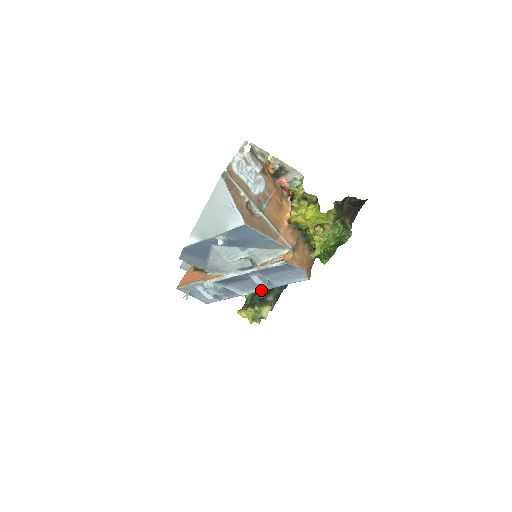
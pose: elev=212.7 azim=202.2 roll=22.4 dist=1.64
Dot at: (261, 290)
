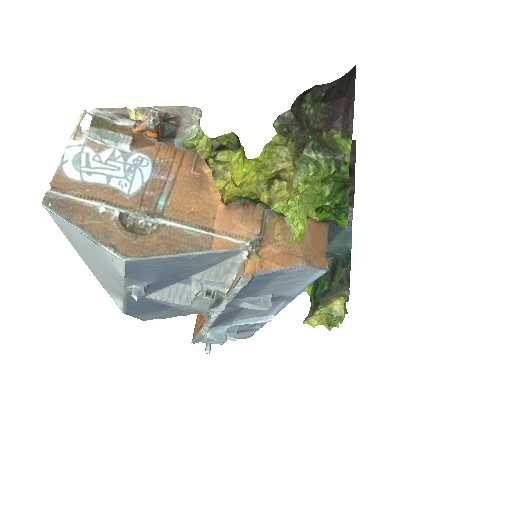
Dot at: (283, 306)
